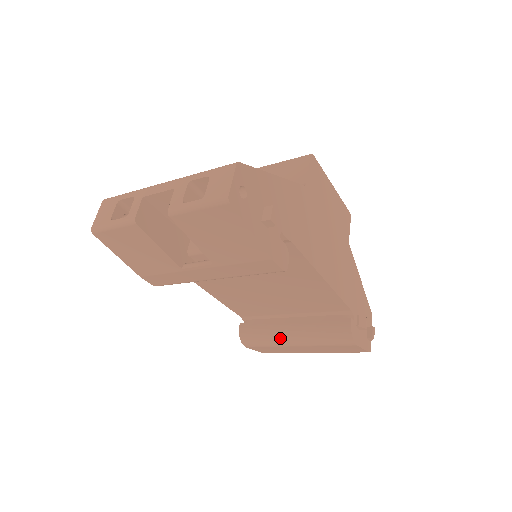
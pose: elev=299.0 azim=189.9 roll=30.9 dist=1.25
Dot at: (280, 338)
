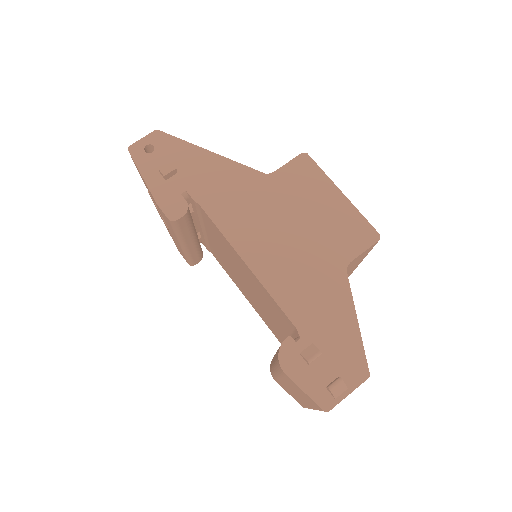
Dot at: occluded
